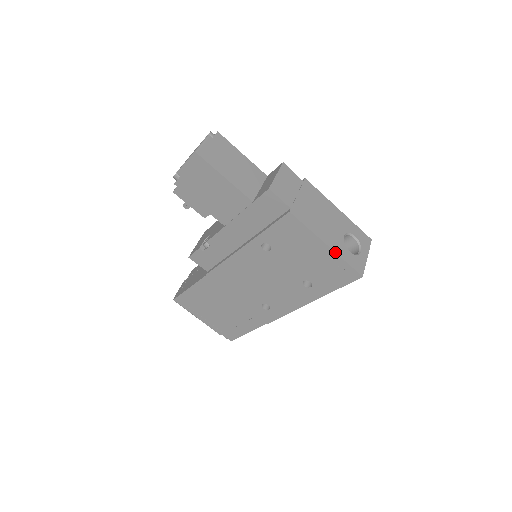
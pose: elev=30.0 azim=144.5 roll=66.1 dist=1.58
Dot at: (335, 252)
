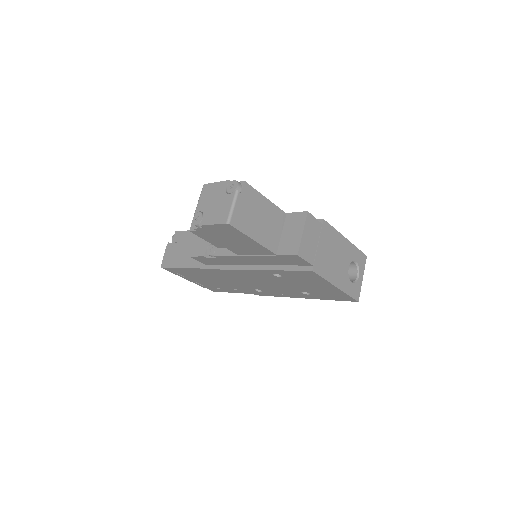
Dot at: (342, 291)
